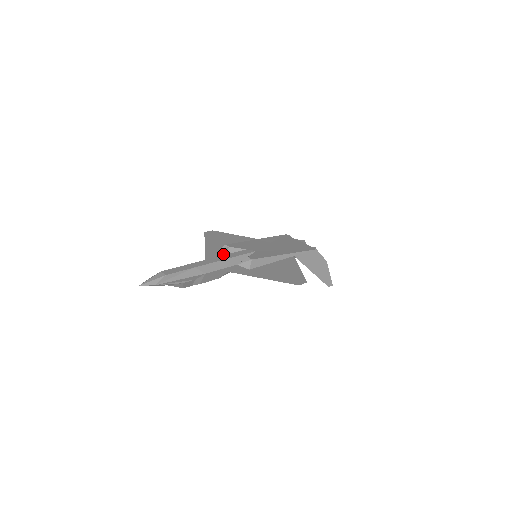
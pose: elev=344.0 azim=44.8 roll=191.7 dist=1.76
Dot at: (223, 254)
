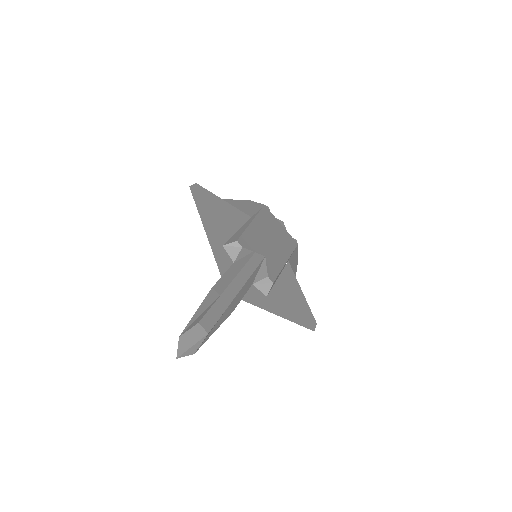
Dot at: (233, 257)
